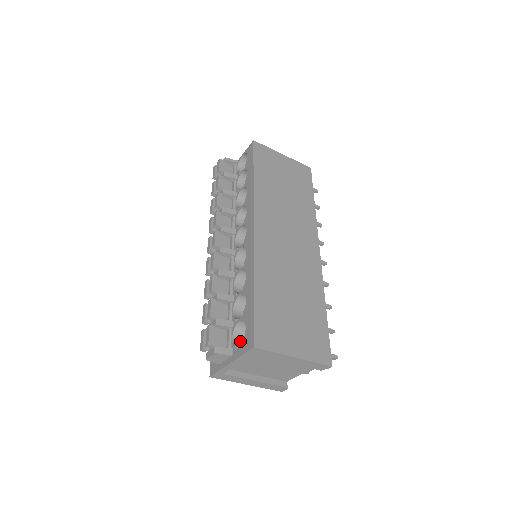
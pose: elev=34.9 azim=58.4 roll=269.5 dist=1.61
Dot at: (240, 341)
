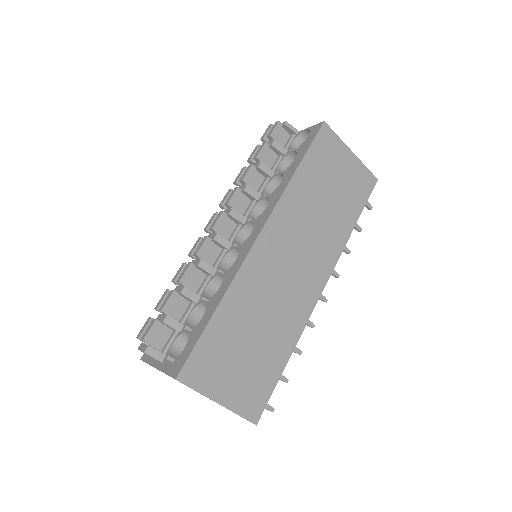
Dot at: (180, 349)
